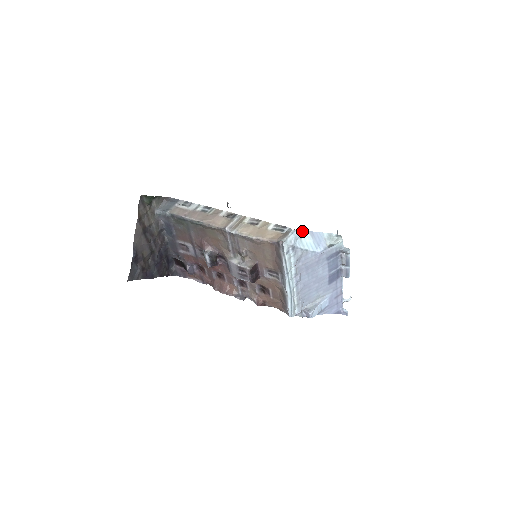
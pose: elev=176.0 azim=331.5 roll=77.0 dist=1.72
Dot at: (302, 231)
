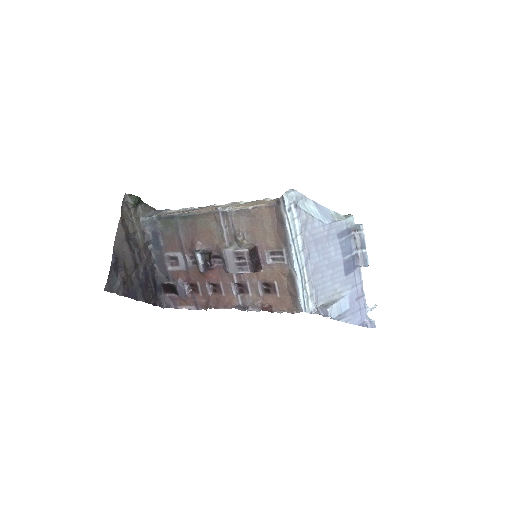
Dot at: (304, 195)
